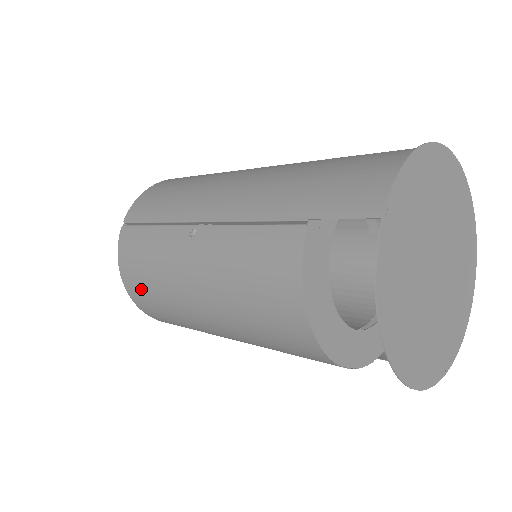
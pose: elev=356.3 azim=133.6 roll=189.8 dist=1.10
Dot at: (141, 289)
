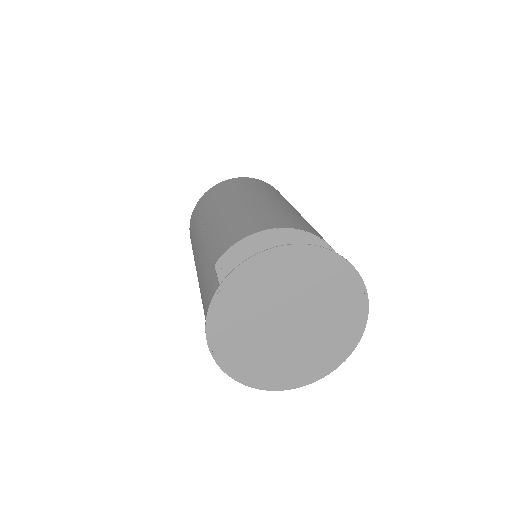
Dot at: occluded
